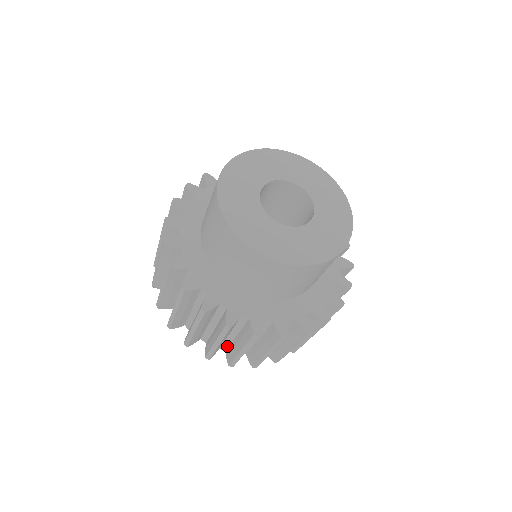
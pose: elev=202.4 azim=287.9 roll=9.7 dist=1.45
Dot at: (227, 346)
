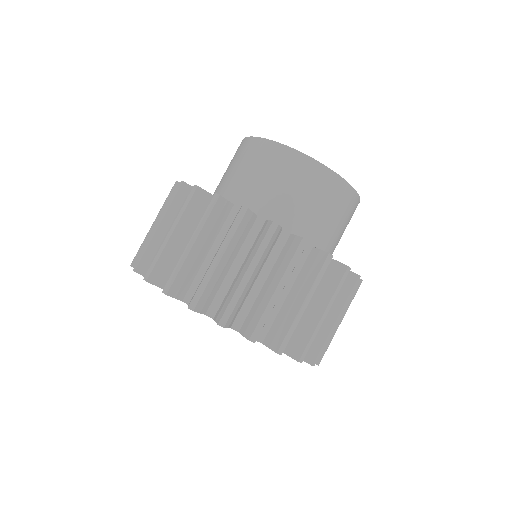
Dot at: (219, 303)
